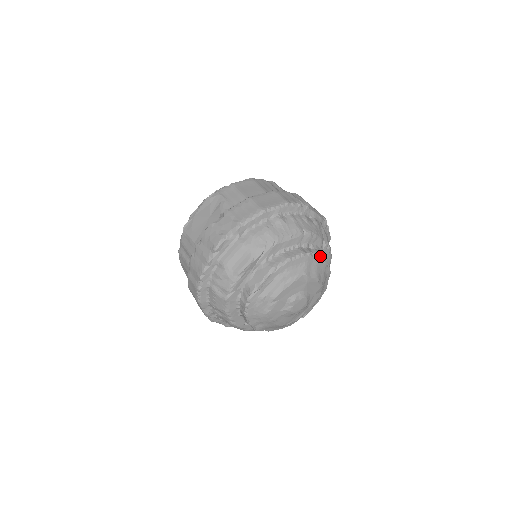
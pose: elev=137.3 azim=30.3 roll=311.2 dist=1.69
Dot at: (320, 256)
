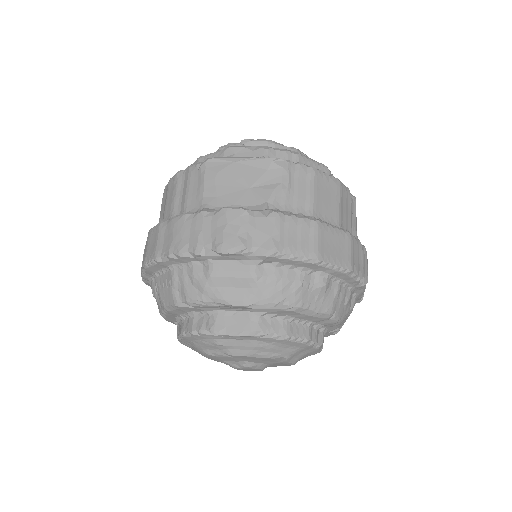
Dot at: (320, 347)
